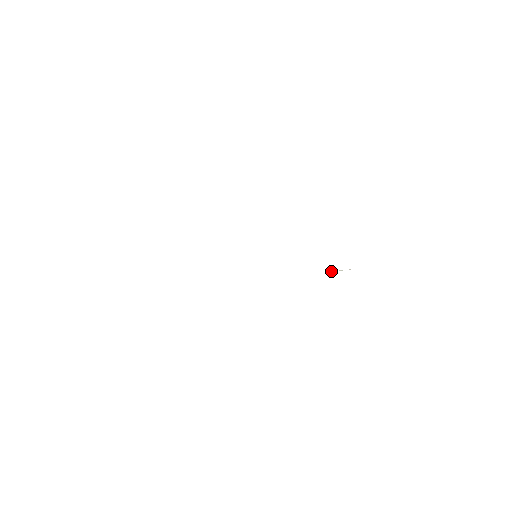
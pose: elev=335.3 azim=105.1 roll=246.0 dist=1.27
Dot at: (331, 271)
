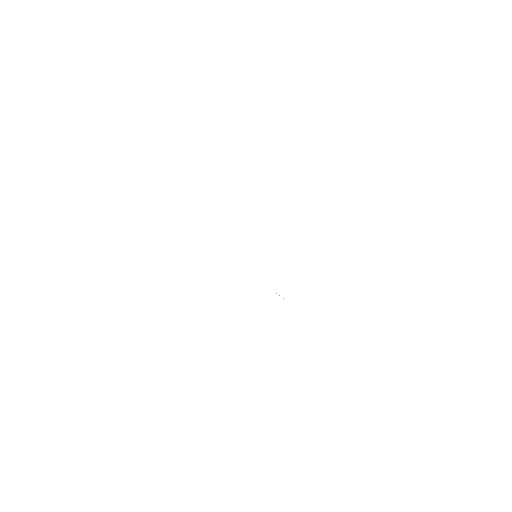
Dot at: occluded
